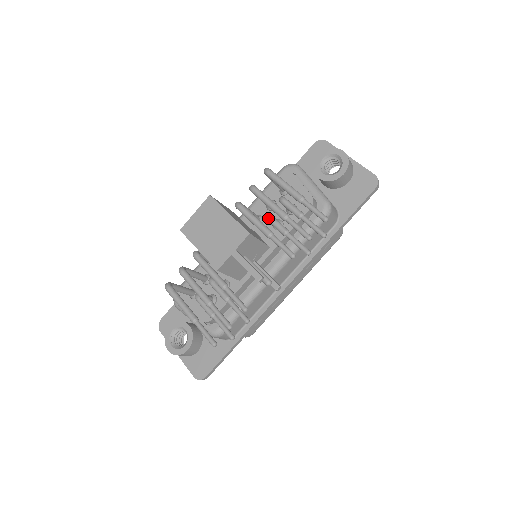
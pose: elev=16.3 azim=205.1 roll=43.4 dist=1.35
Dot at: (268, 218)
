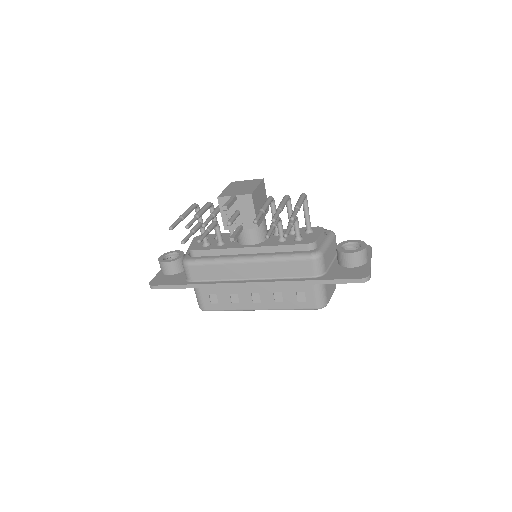
Dot at: occluded
